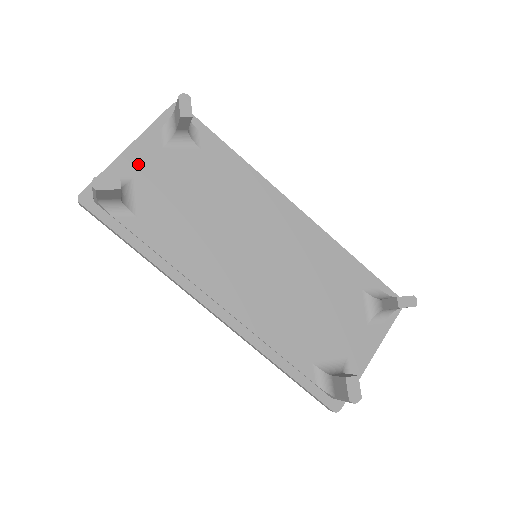
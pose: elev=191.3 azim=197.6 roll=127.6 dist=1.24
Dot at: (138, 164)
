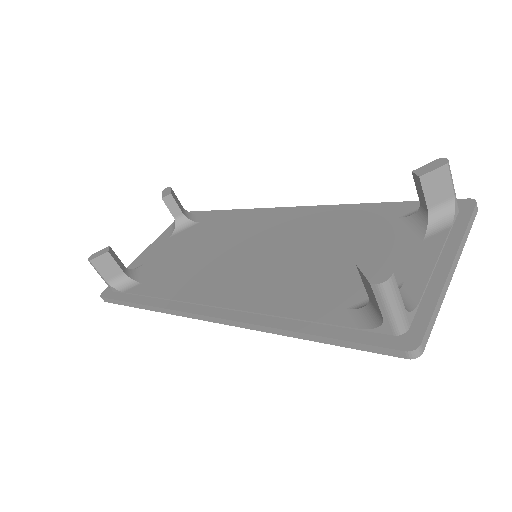
Dot at: (149, 255)
